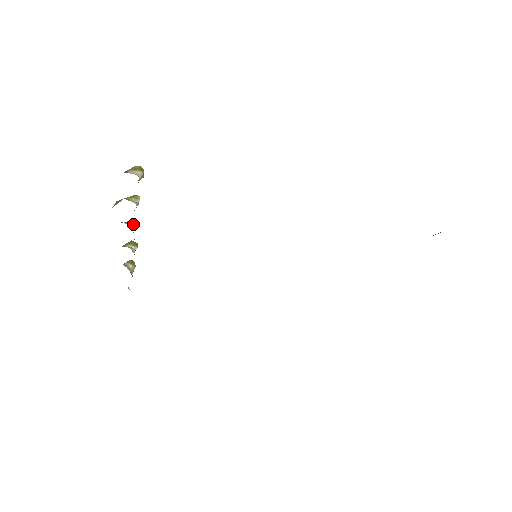
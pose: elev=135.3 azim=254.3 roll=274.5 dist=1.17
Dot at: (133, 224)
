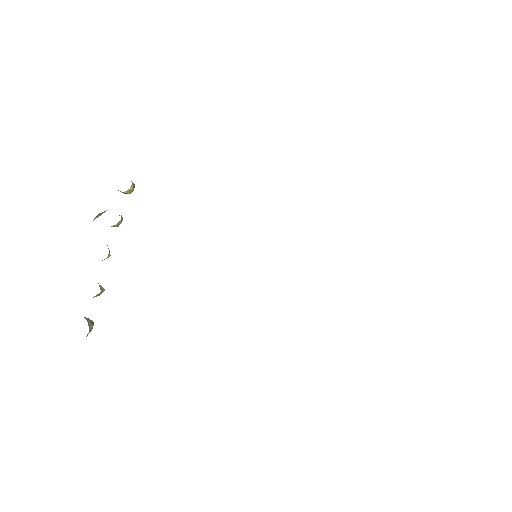
Dot at: (109, 250)
